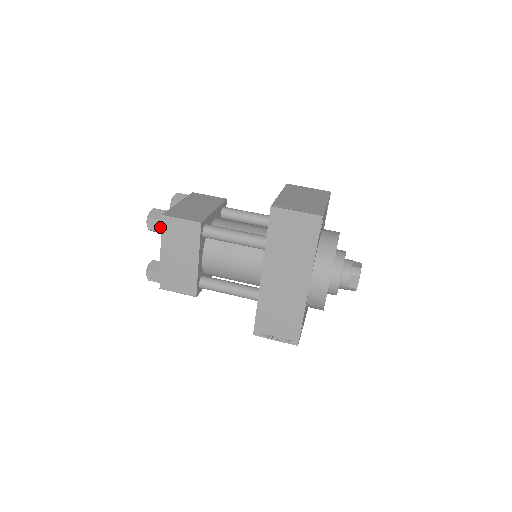
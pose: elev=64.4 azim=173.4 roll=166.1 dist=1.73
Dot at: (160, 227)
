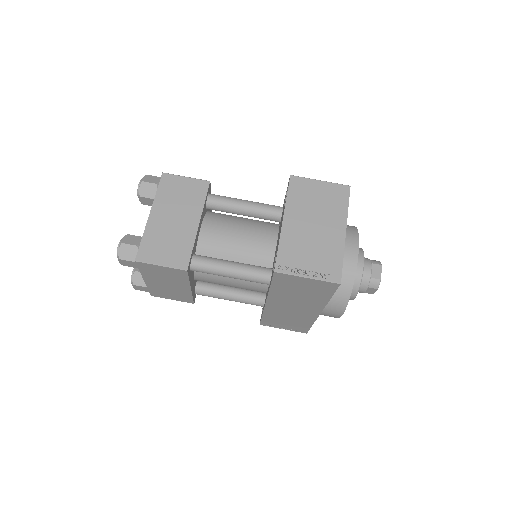
Dot at: (136, 266)
